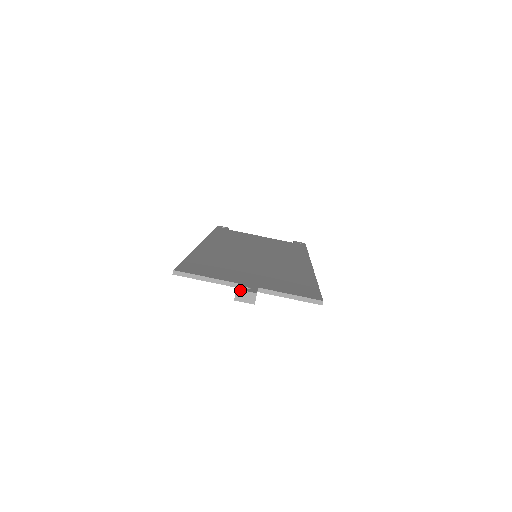
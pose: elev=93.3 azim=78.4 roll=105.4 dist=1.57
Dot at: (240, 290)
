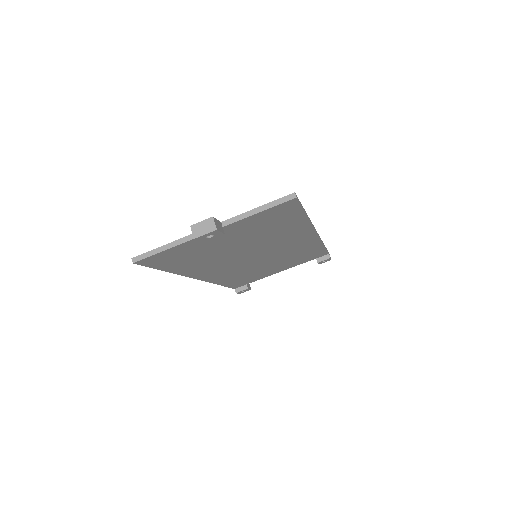
Dot at: (194, 224)
